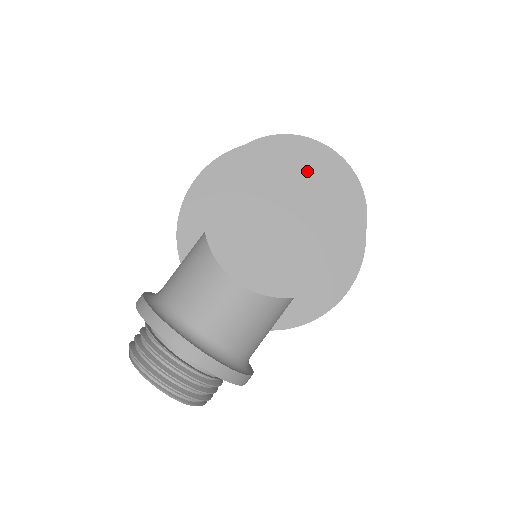
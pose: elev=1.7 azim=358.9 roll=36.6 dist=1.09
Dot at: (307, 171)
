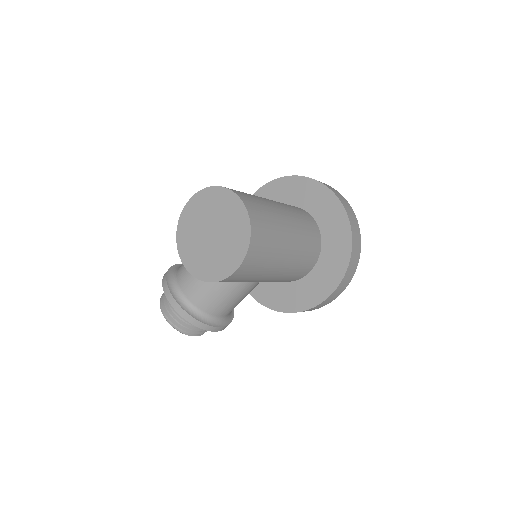
Dot at: (226, 210)
